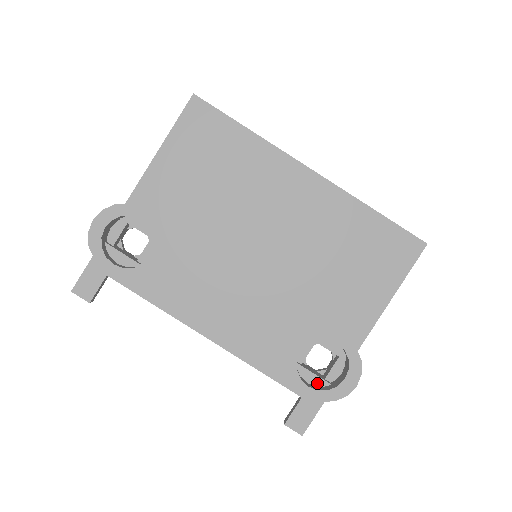
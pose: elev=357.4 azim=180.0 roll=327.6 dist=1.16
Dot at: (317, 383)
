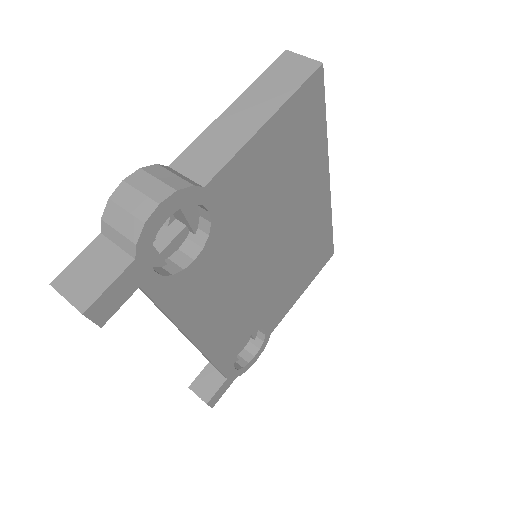
Dot at: occluded
